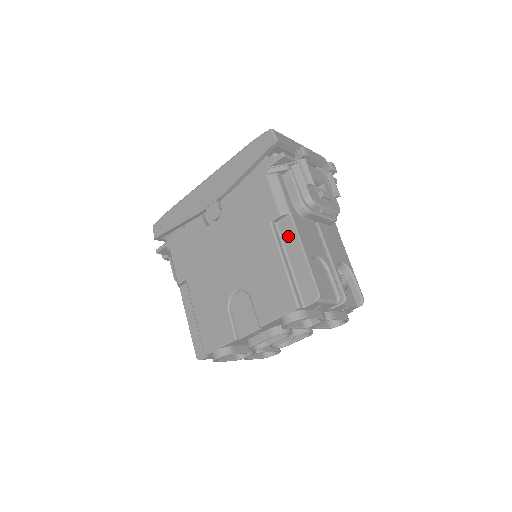
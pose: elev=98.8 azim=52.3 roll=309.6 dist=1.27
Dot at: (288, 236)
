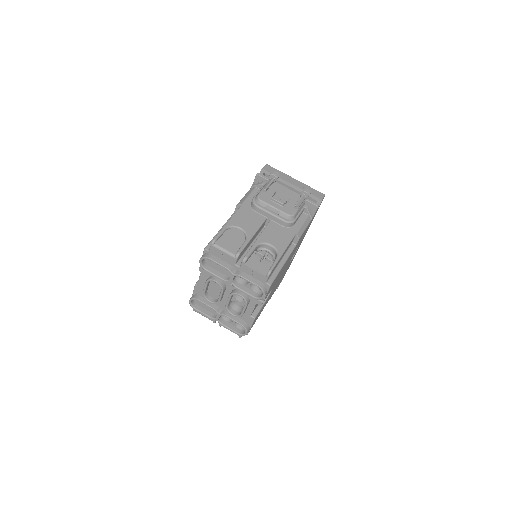
Dot at: occluded
